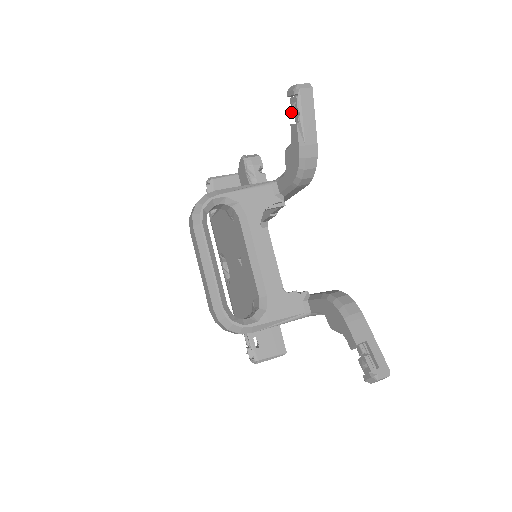
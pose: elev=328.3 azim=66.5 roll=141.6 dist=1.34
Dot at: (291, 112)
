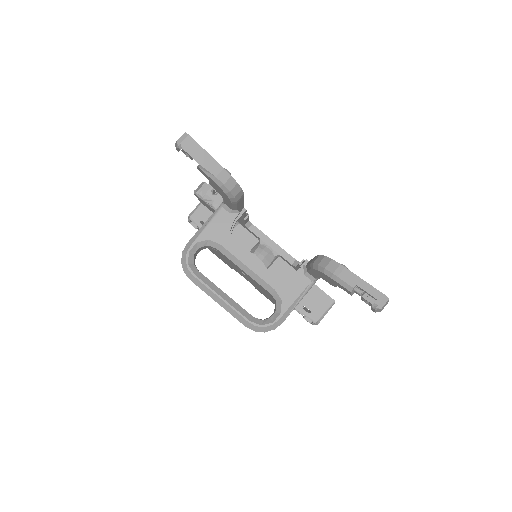
Dot at: occluded
